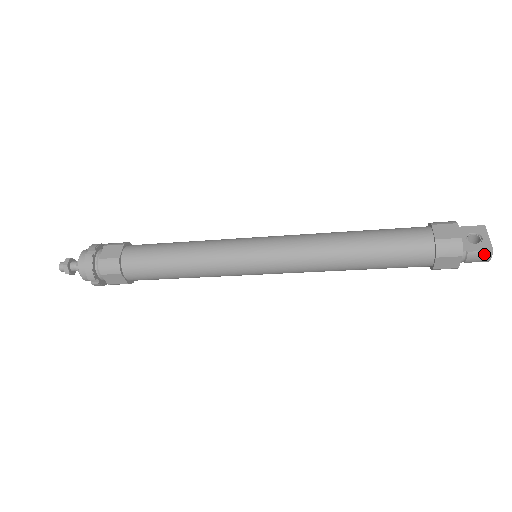
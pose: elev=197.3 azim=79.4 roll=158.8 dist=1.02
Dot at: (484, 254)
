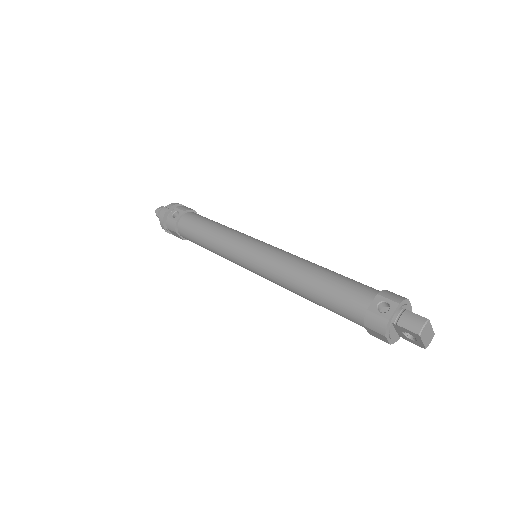
Dot at: occluded
